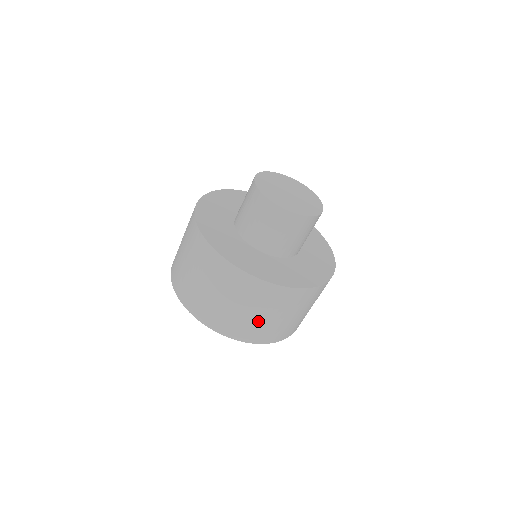
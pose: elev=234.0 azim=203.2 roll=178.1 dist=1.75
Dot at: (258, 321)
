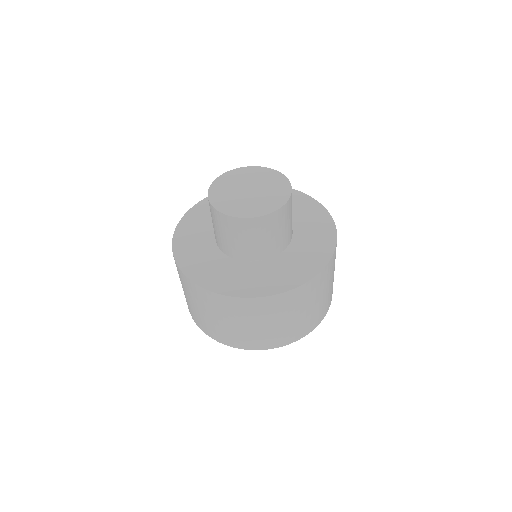
Dot at: (230, 328)
